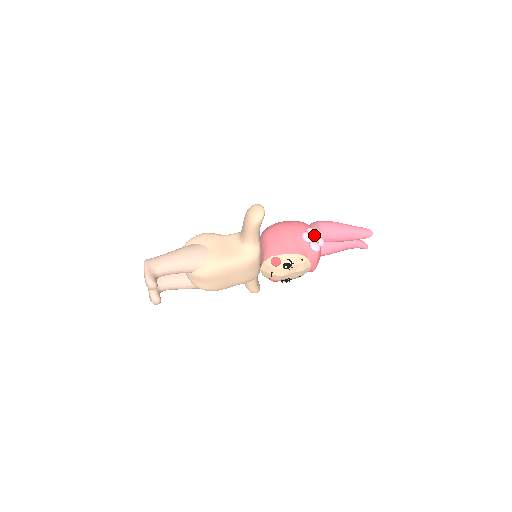
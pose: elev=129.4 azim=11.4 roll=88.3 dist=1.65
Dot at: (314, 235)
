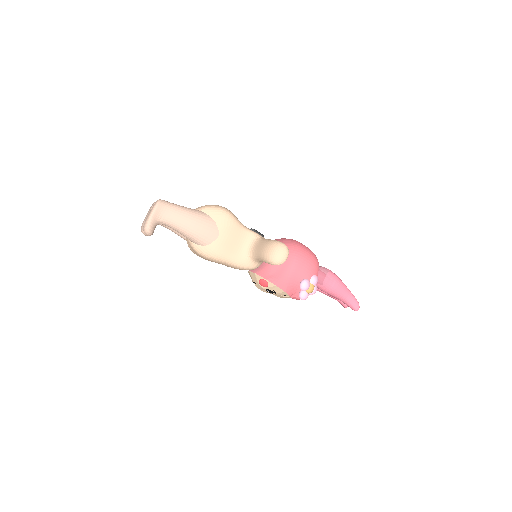
Dot at: (311, 288)
